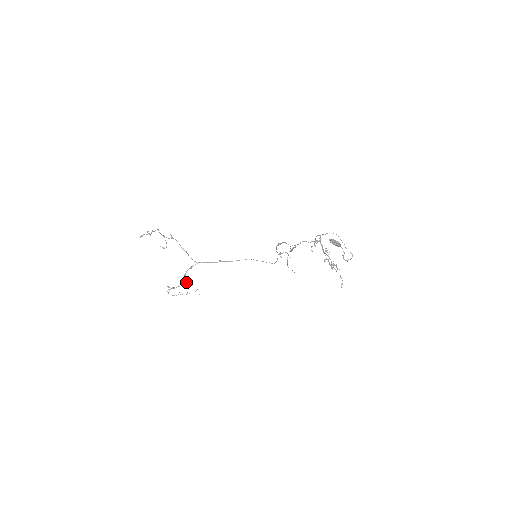
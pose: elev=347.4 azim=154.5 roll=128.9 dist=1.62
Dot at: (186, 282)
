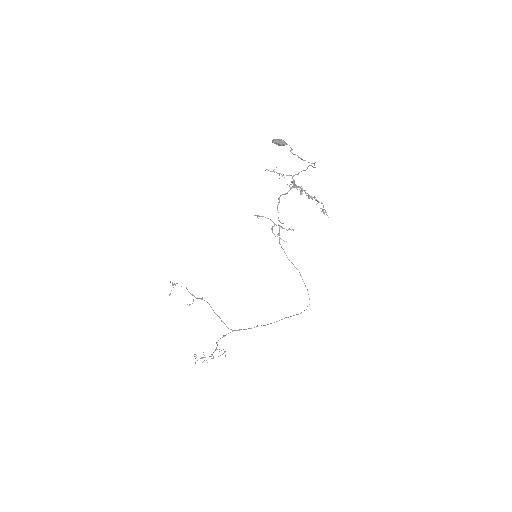
Dot at: (216, 349)
